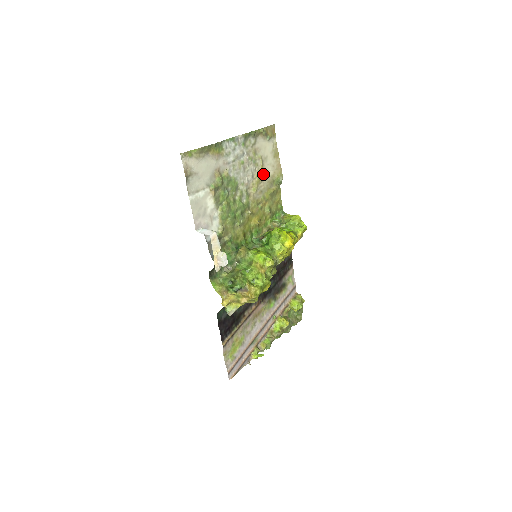
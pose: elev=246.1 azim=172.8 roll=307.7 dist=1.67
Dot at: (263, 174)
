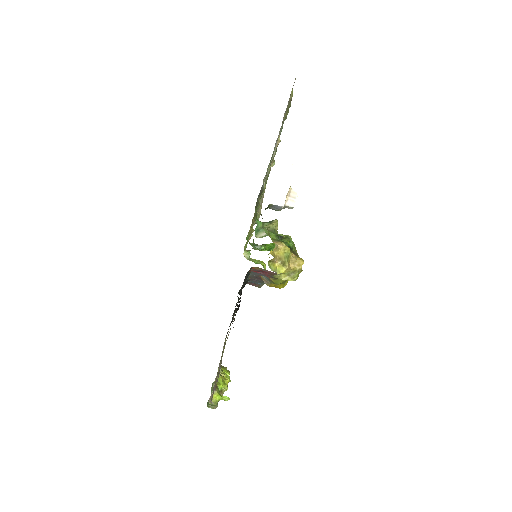
Dot at: occluded
